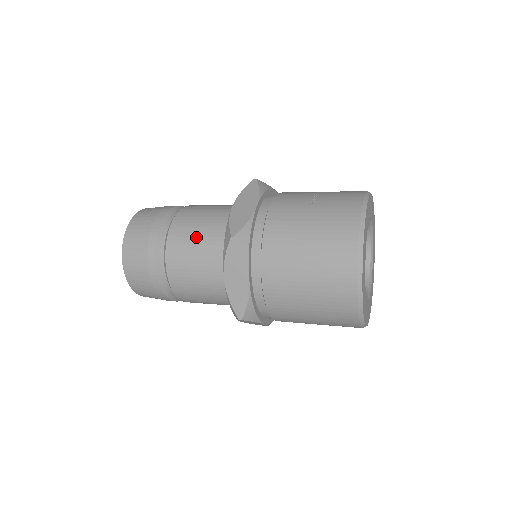
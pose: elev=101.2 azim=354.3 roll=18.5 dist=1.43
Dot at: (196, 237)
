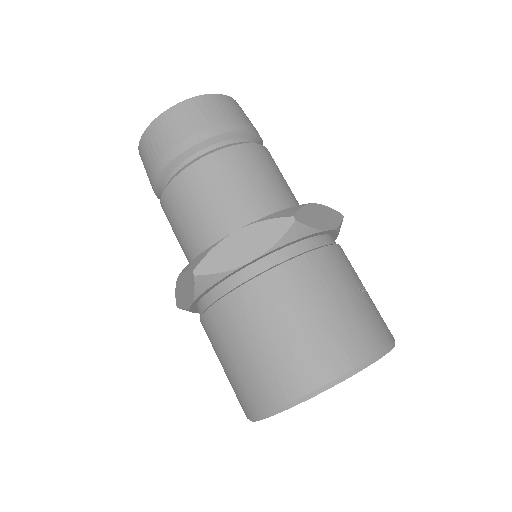
Dot at: (257, 177)
